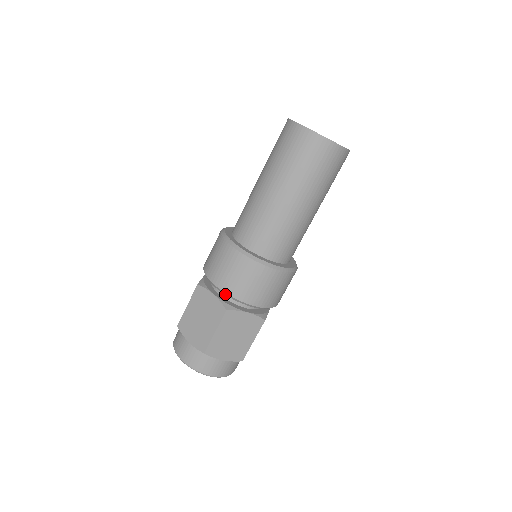
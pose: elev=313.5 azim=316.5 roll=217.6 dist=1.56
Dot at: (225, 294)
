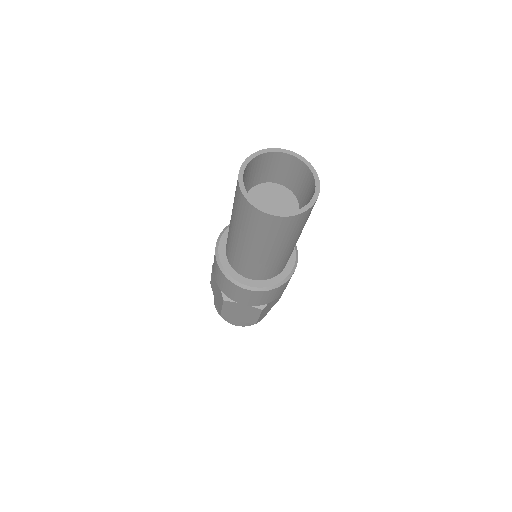
Dot at: (256, 305)
